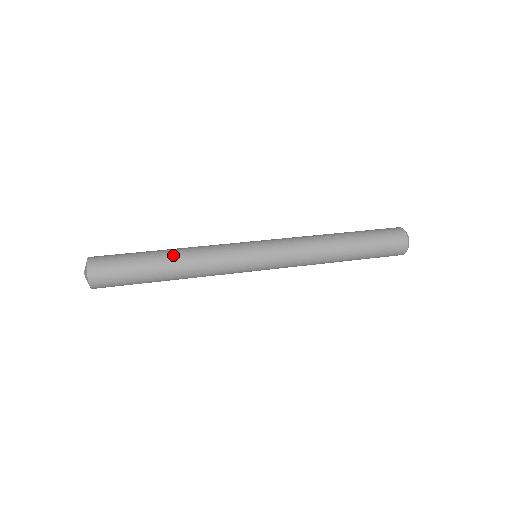
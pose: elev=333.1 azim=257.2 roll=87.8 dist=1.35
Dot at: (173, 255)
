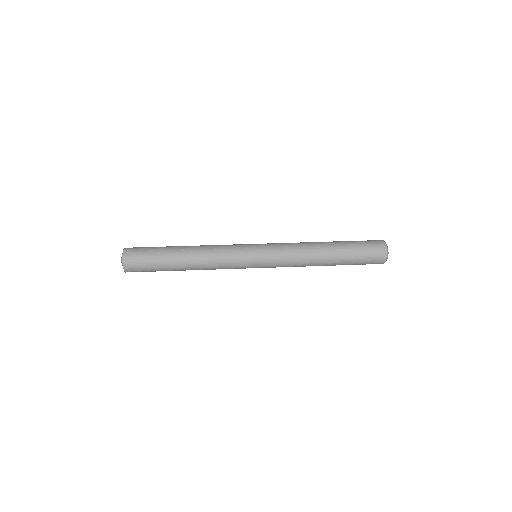
Dot at: (189, 262)
